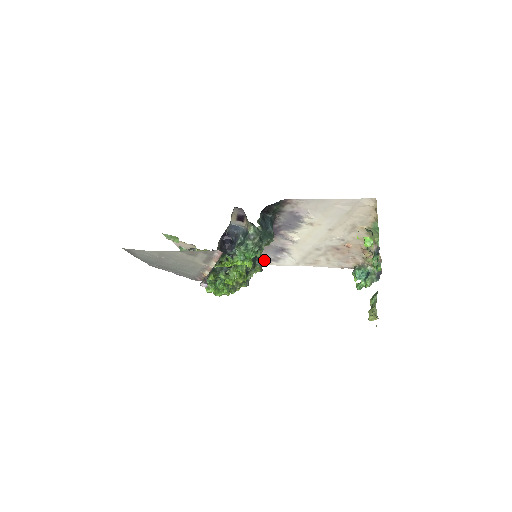
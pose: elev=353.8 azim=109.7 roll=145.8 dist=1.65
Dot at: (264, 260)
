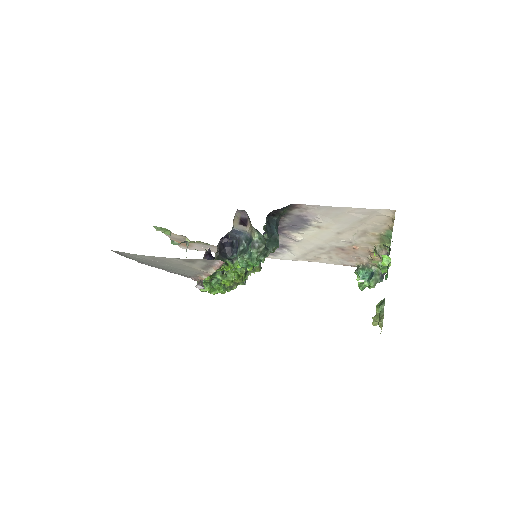
Dot at: occluded
